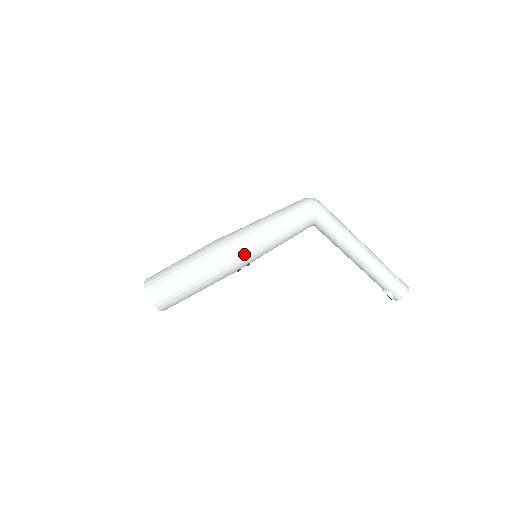
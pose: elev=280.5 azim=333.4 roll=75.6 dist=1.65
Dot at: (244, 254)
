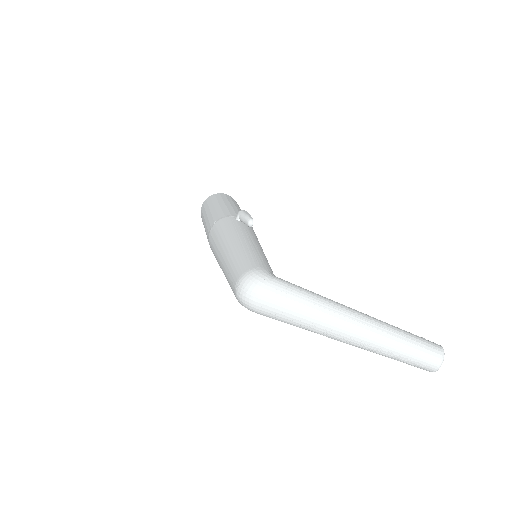
Dot at: occluded
